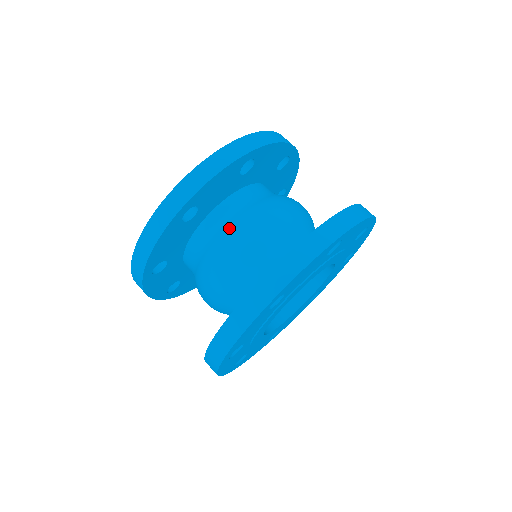
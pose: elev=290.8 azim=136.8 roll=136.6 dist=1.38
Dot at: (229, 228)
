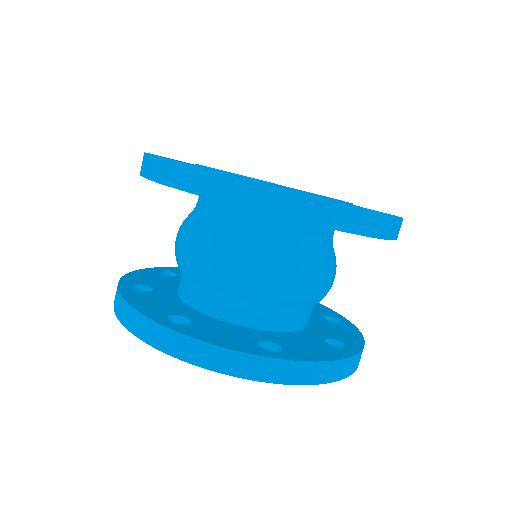
Dot at: (298, 254)
